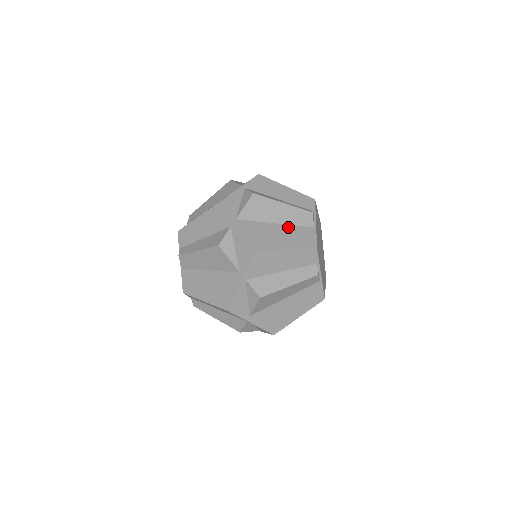
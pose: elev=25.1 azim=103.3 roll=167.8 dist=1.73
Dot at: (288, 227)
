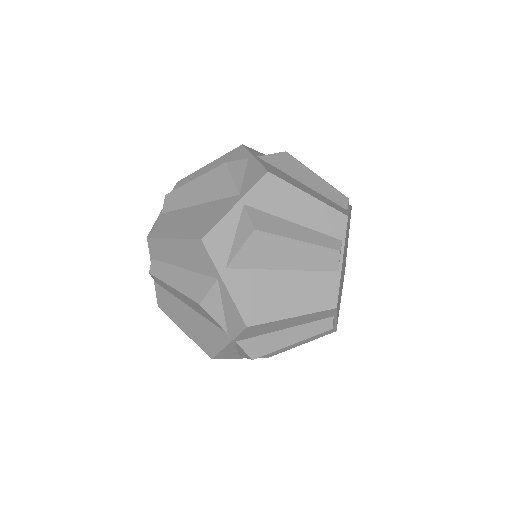
Dot at: (301, 275)
